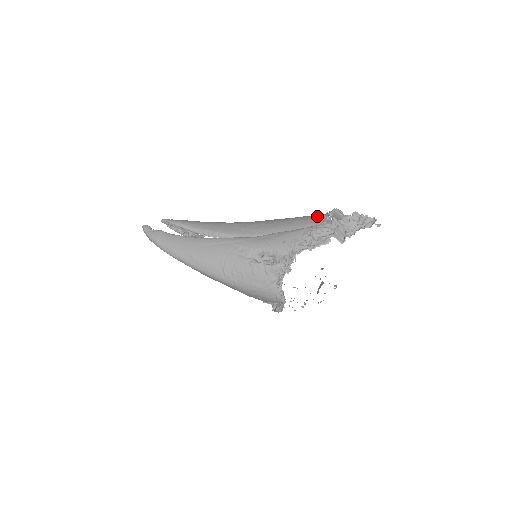
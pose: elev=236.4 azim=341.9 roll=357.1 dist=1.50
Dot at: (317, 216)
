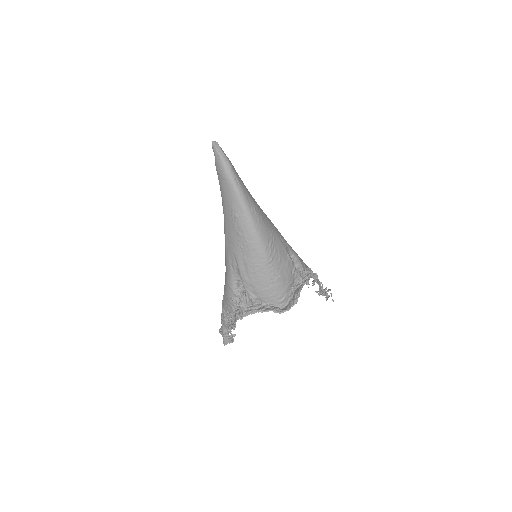
Dot at: occluded
